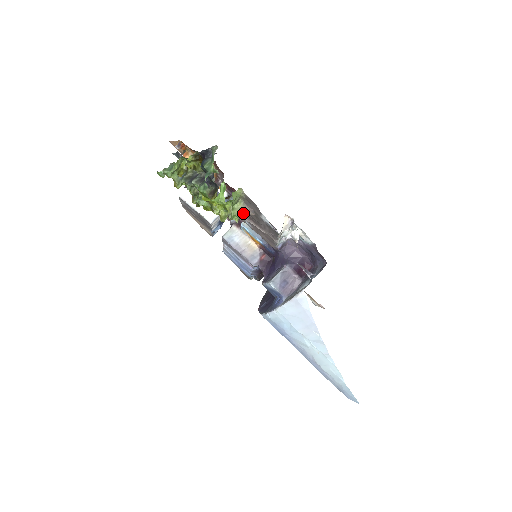
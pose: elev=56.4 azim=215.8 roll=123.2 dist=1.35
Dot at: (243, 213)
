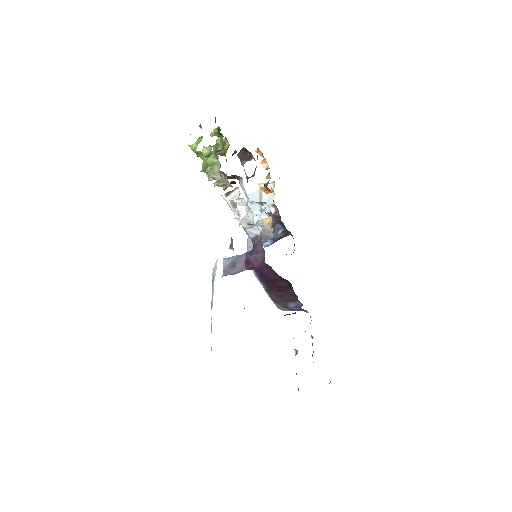
Dot at: (214, 174)
